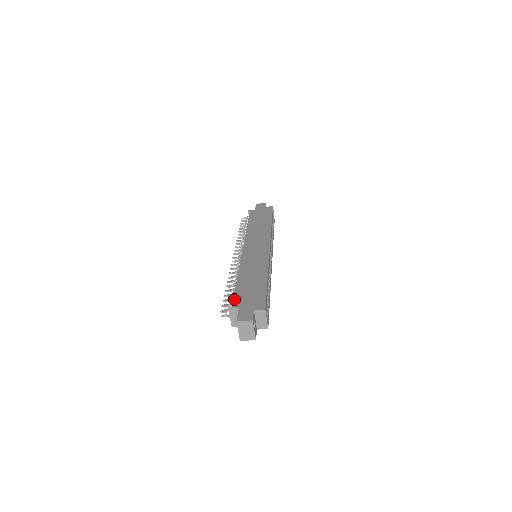
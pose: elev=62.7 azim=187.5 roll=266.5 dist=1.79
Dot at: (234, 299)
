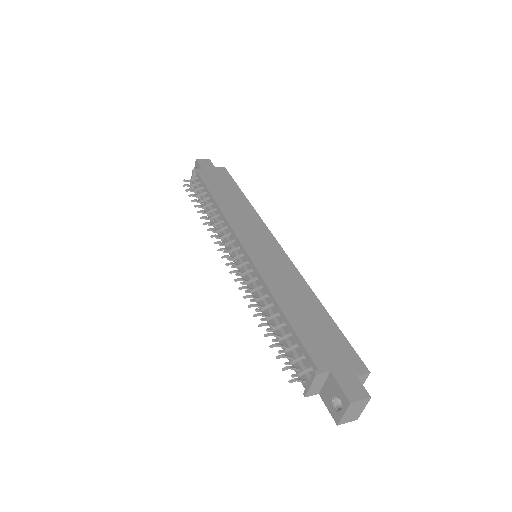
Dot at: (310, 353)
